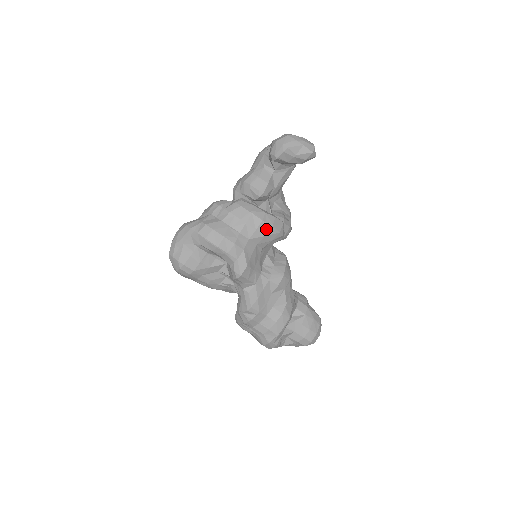
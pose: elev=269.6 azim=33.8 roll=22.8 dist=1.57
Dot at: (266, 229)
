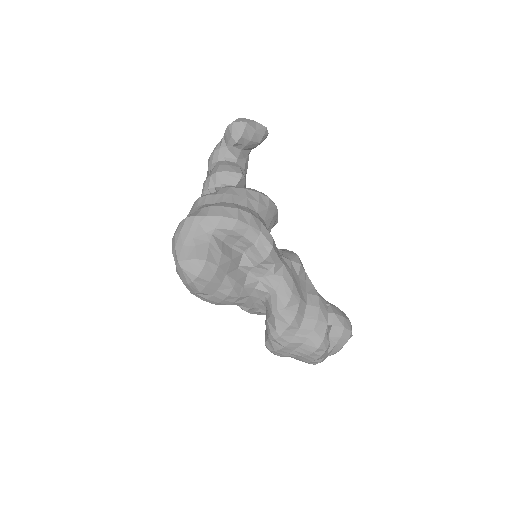
Dot at: (266, 201)
